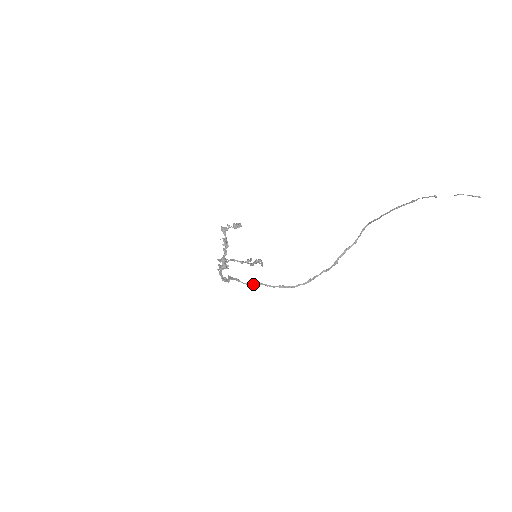
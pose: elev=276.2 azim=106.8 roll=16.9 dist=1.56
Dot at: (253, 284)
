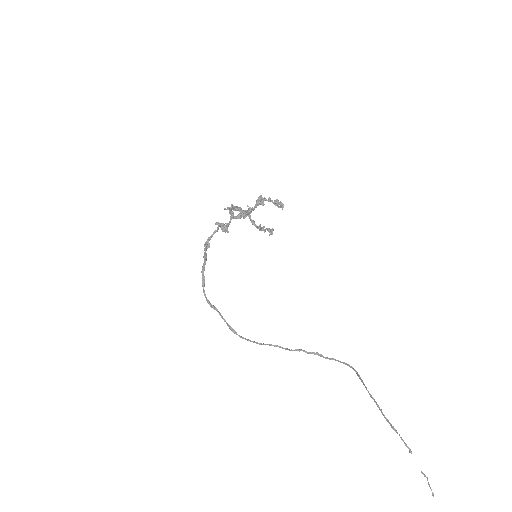
Dot at: (209, 303)
